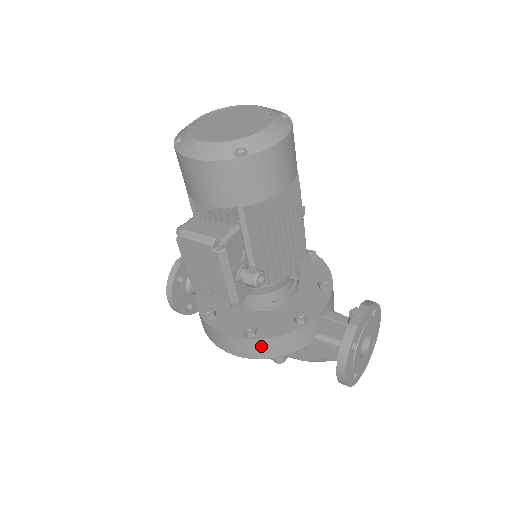
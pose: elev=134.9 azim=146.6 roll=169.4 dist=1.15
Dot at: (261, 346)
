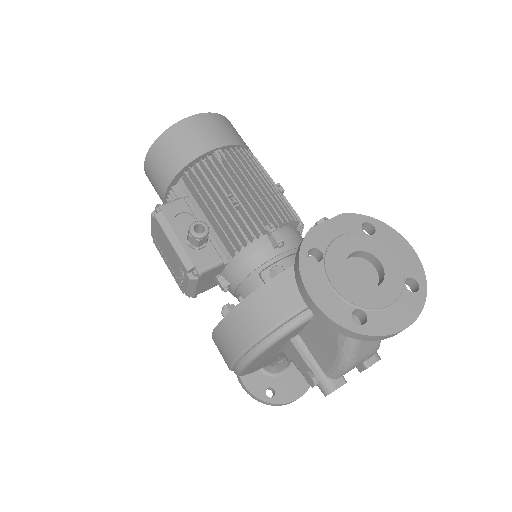
Dot at: (238, 322)
